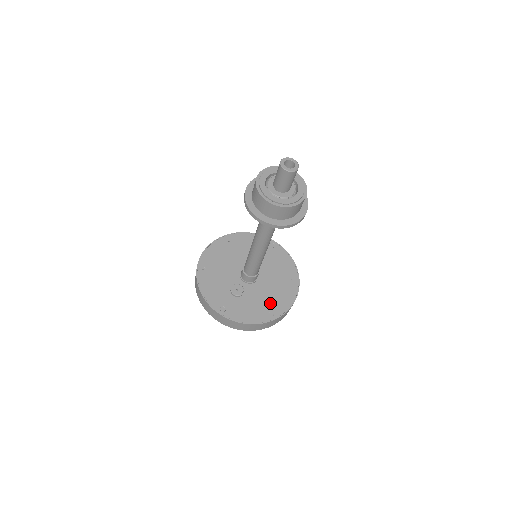
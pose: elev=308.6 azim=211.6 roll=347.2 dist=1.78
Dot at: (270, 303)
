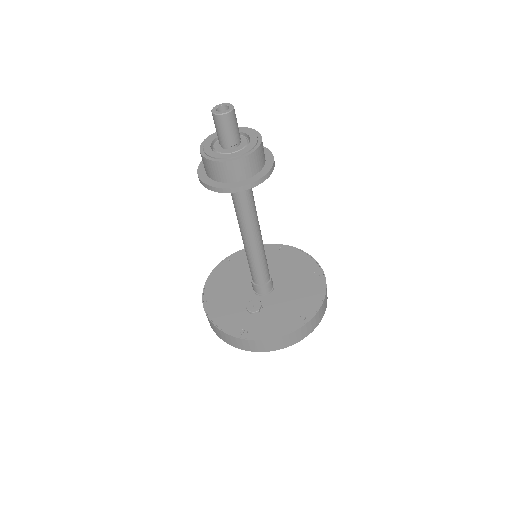
Dot at: (297, 306)
